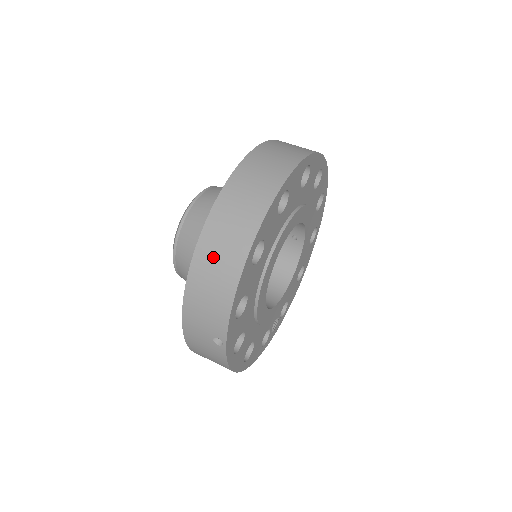
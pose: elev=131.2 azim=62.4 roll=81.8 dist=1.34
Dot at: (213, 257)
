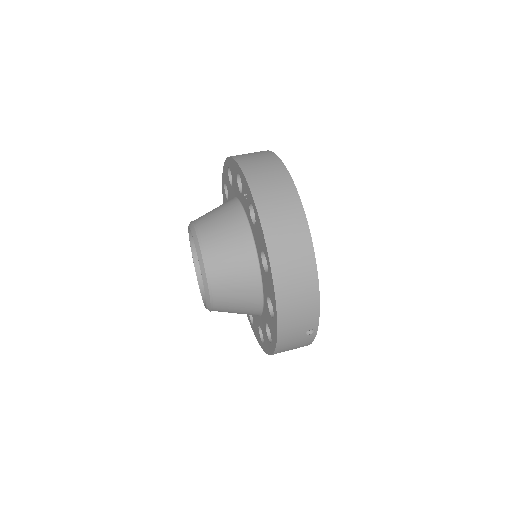
Dot at: (290, 277)
